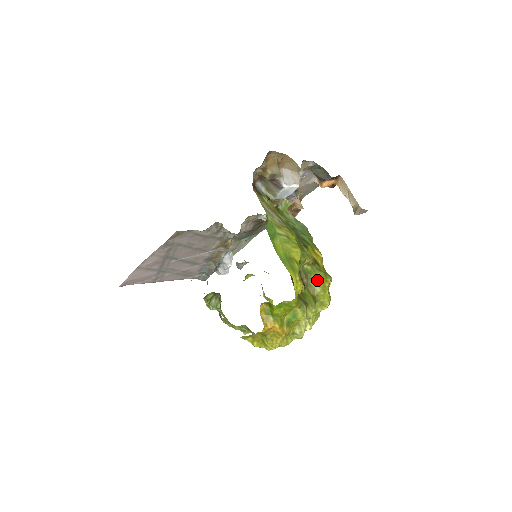
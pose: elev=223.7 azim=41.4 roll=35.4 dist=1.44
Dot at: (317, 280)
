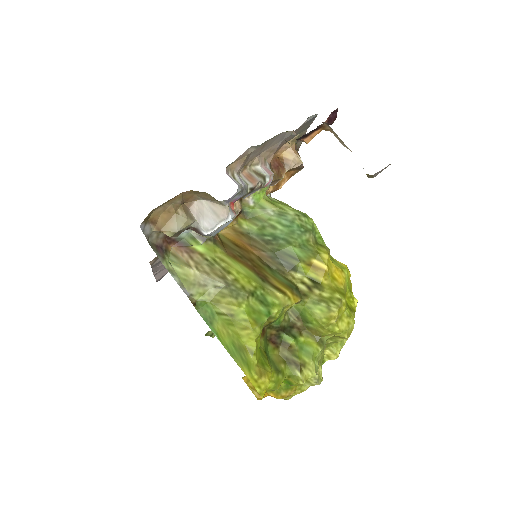
Dot at: (315, 321)
